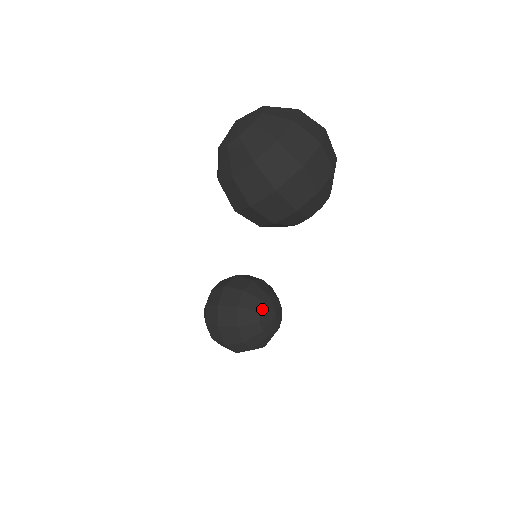
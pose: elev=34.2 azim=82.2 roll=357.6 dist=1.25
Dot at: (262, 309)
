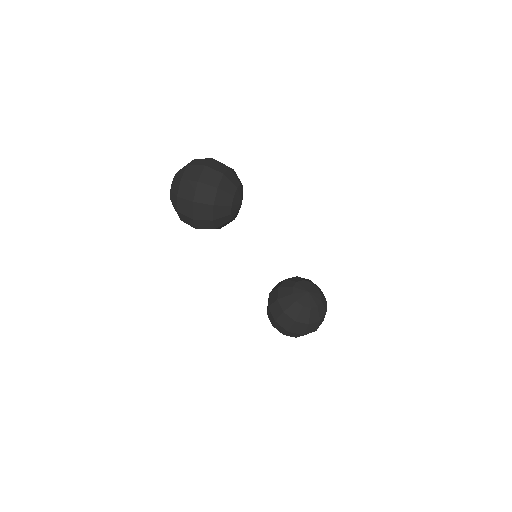
Dot at: (294, 292)
